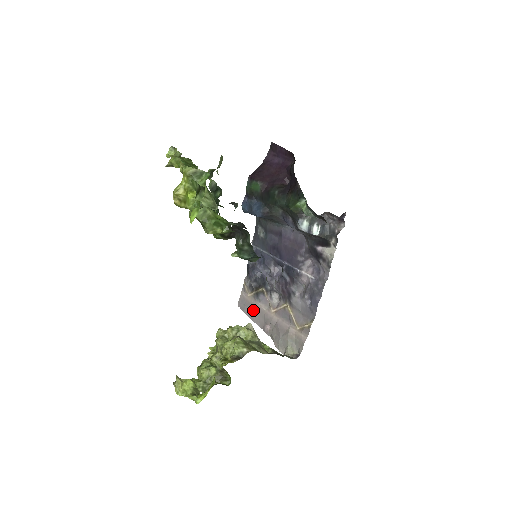
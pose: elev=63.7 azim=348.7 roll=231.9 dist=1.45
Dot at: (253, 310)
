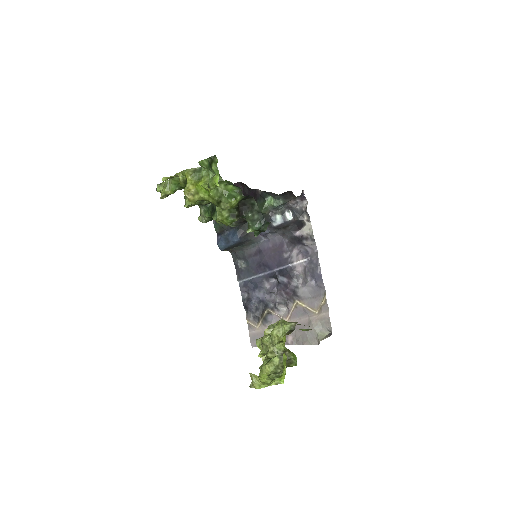
Dot at: occluded
